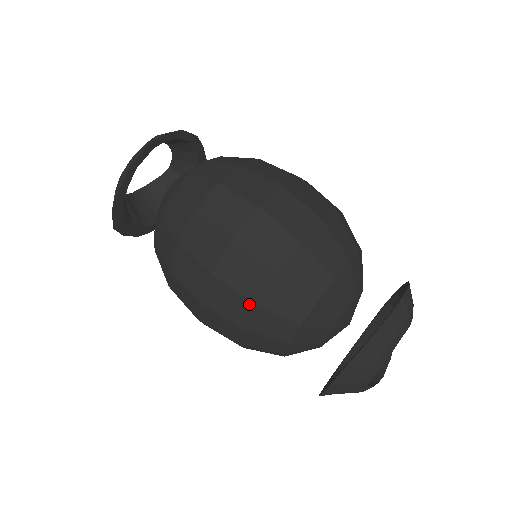
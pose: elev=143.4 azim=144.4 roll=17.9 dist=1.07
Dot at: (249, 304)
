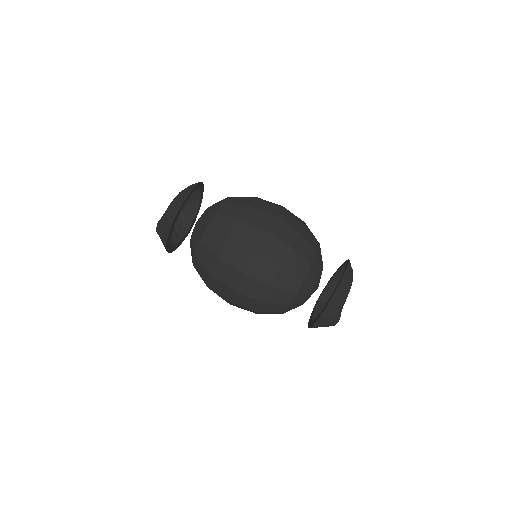
Dot at: (288, 248)
